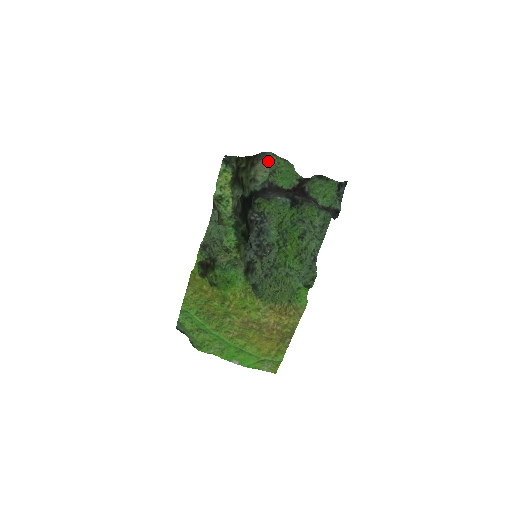
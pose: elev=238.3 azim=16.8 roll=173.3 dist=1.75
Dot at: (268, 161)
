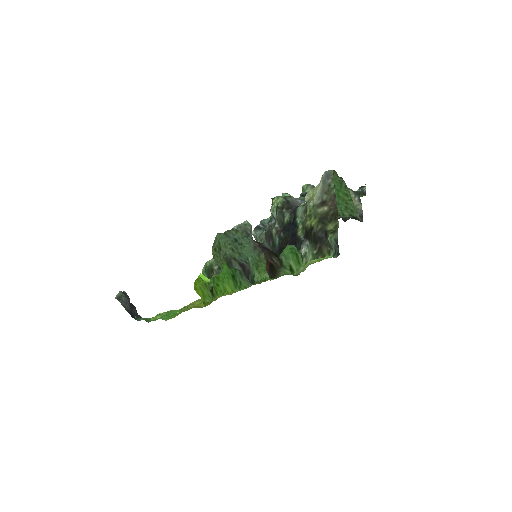
Dot at: occluded
